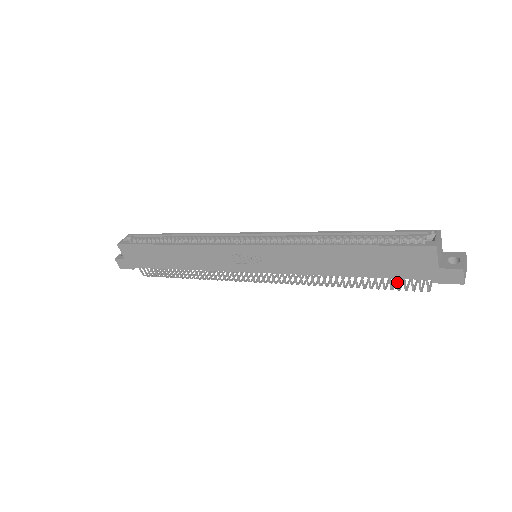
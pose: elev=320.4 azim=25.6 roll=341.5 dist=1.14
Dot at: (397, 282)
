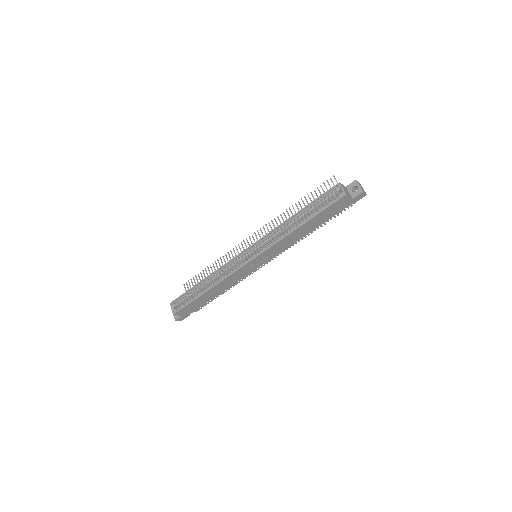
Dot at: occluded
